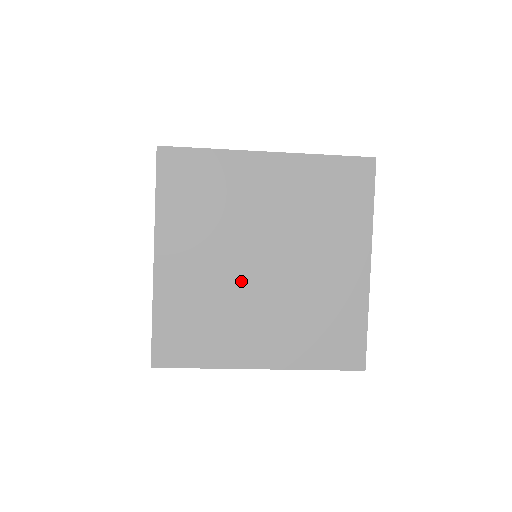
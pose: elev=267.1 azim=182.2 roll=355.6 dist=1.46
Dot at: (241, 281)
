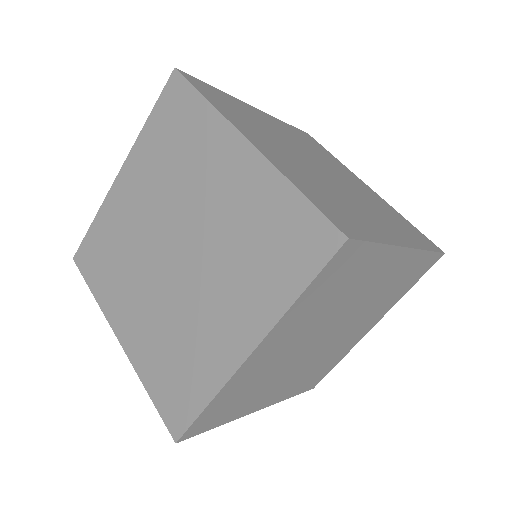
Dot at: (324, 177)
